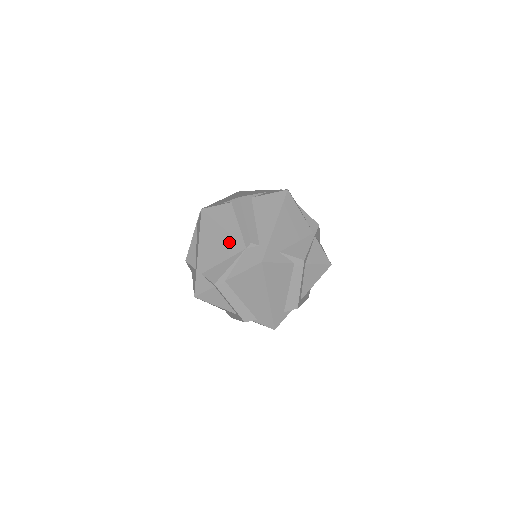
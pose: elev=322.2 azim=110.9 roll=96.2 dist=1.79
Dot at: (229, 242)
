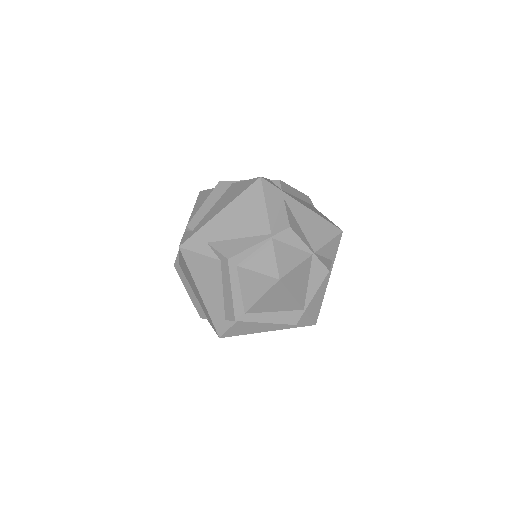
Dot at: occluded
